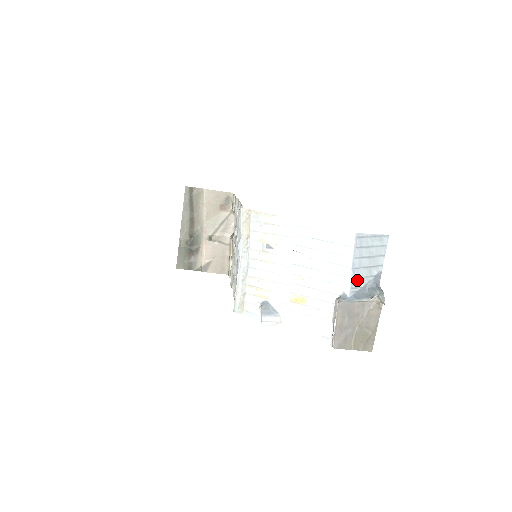
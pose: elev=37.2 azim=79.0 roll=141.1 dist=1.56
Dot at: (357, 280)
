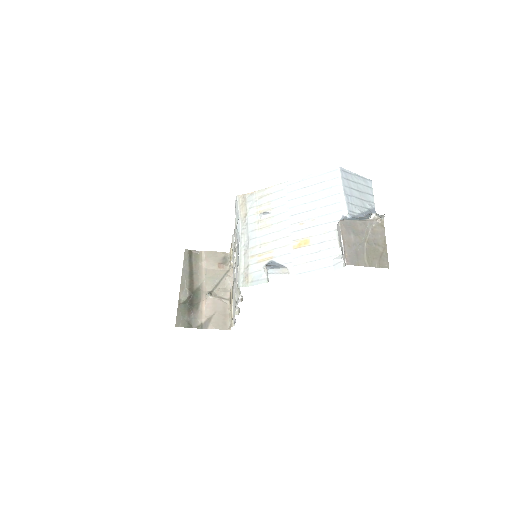
Dot at: (353, 206)
